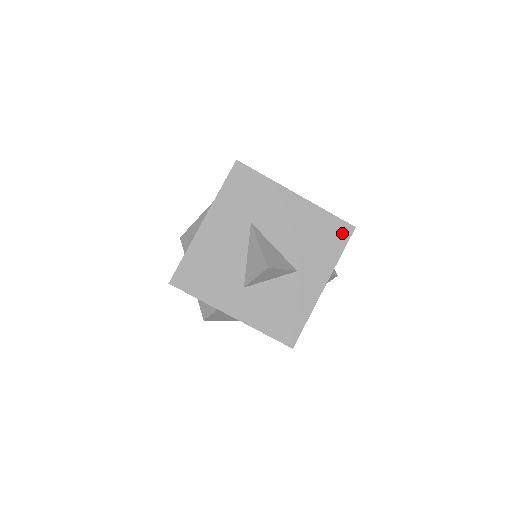
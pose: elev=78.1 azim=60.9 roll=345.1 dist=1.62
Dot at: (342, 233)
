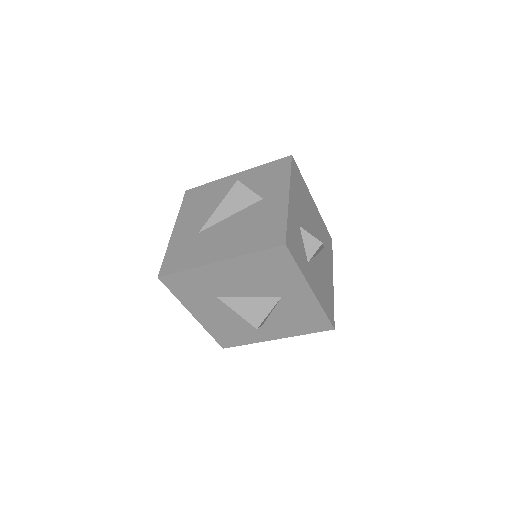
Dot at: (281, 256)
